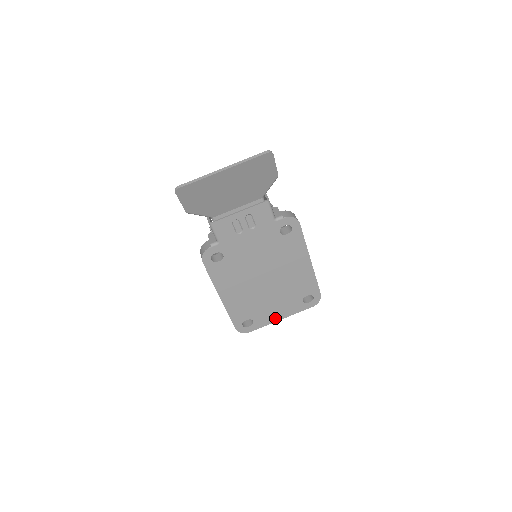
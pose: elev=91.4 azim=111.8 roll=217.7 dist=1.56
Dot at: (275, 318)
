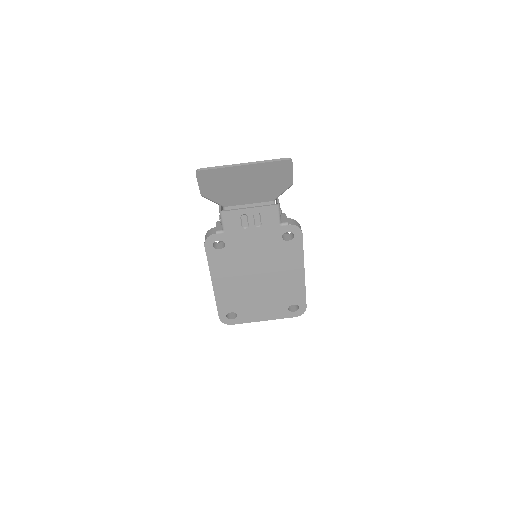
Dot at: (258, 318)
